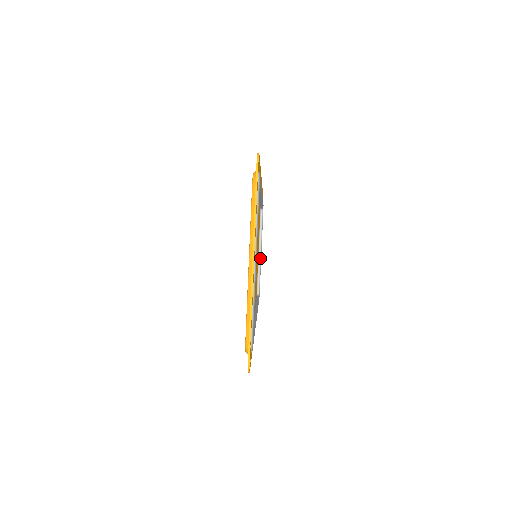
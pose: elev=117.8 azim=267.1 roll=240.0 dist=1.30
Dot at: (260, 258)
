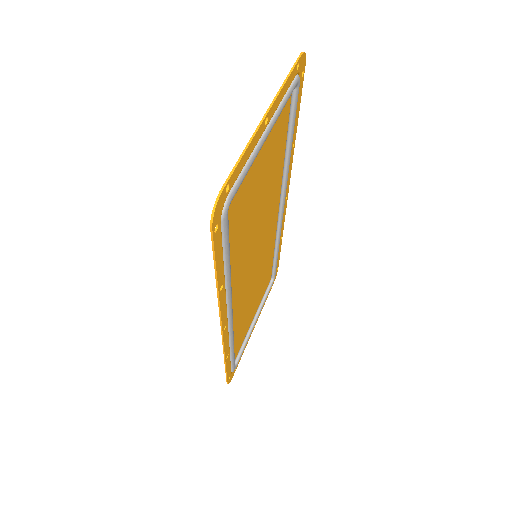
Dot at: (252, 326)
